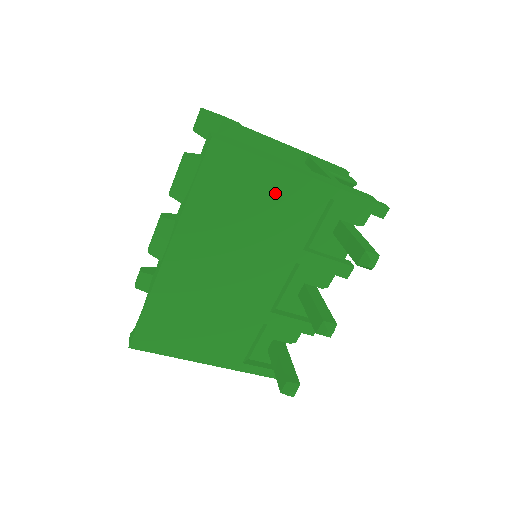
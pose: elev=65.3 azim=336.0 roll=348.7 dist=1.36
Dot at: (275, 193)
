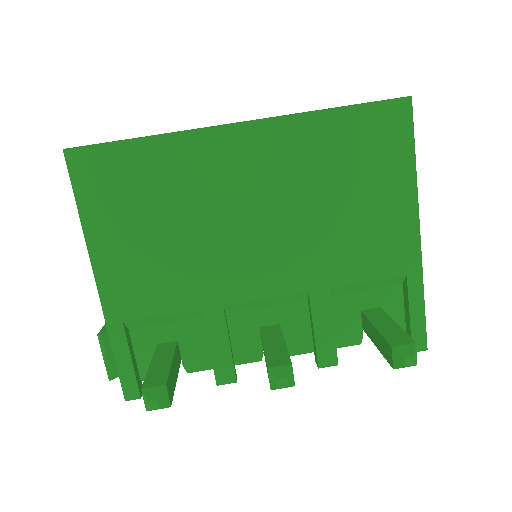
Dot at: (382, 208)
